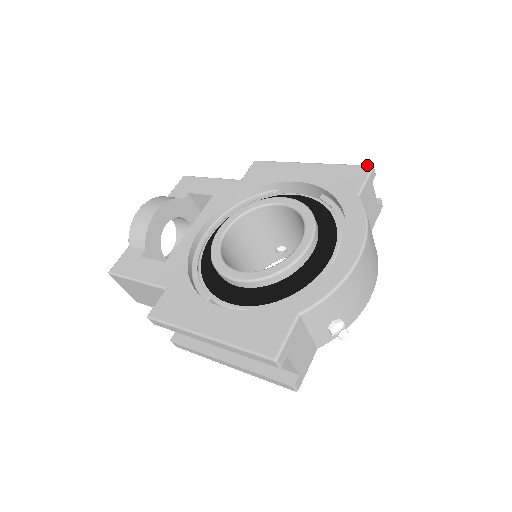
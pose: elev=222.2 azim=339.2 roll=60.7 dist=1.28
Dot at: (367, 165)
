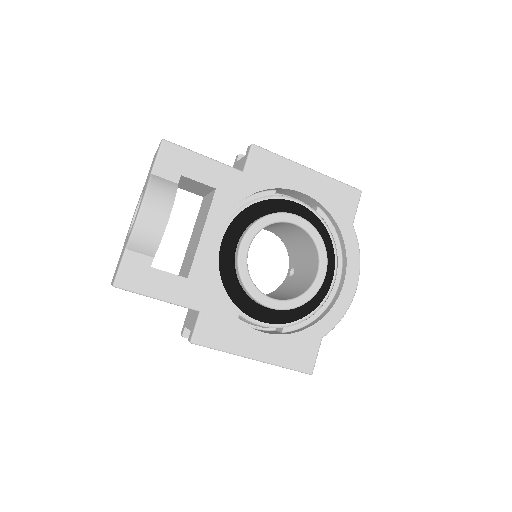
Dot at: (358, 189)
